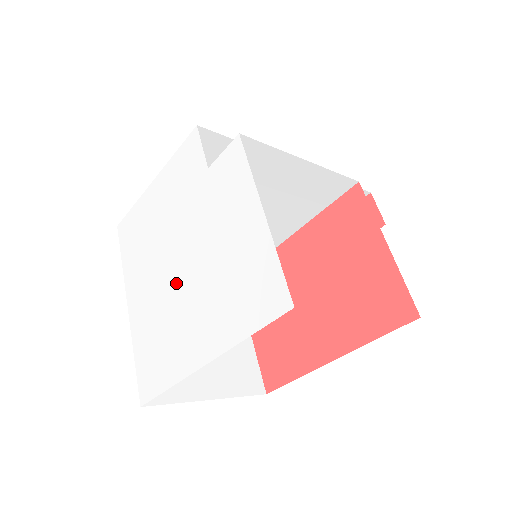
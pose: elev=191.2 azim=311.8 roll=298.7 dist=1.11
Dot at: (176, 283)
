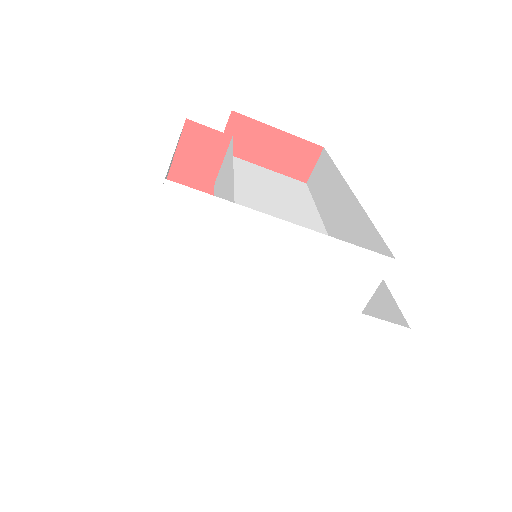
Dot at: (234, 355)
